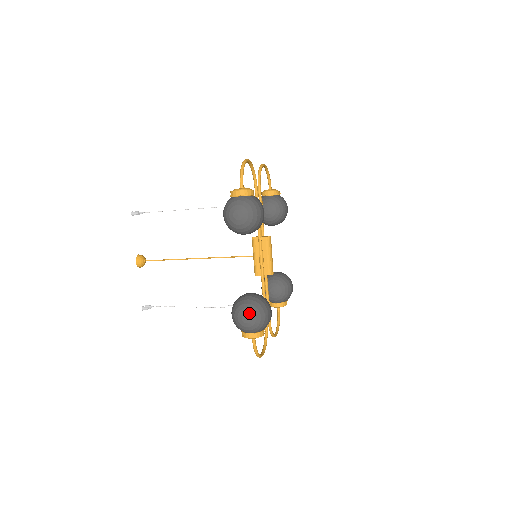
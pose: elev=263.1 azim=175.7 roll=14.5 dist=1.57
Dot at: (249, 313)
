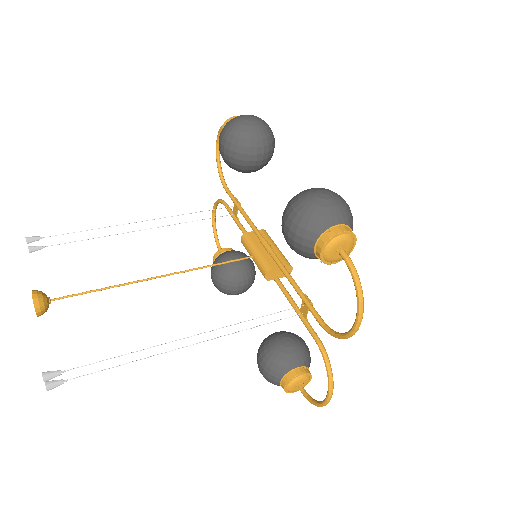
Dot at: (324, 189)
